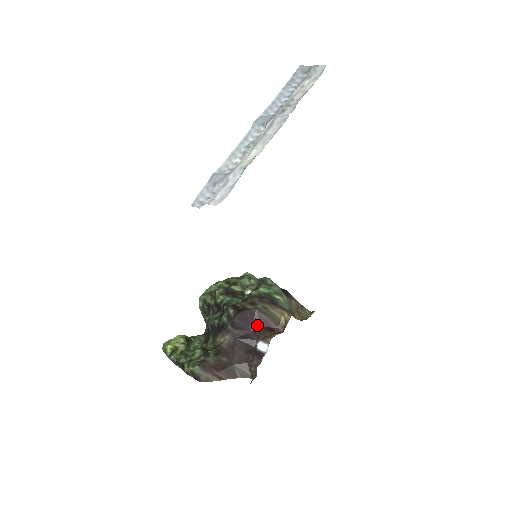
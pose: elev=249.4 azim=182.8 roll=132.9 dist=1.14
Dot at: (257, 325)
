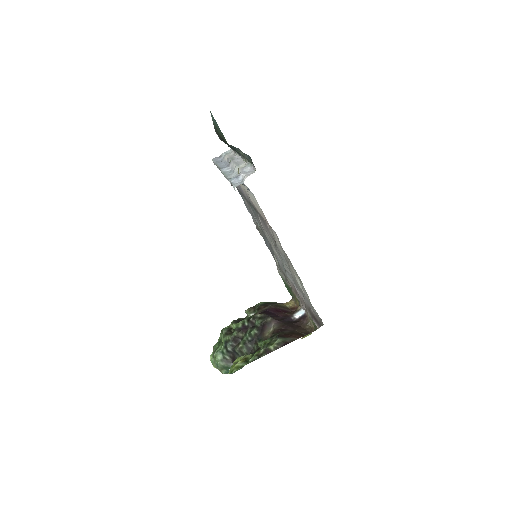
Dot at: (281, 313)
